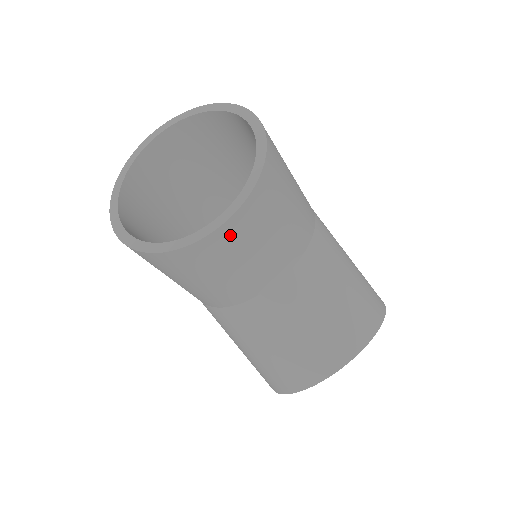
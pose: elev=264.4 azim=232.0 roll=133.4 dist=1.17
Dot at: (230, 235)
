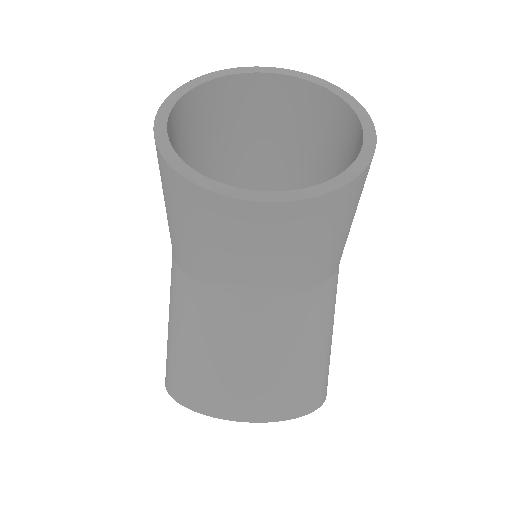
Dot at: (261, 218)
